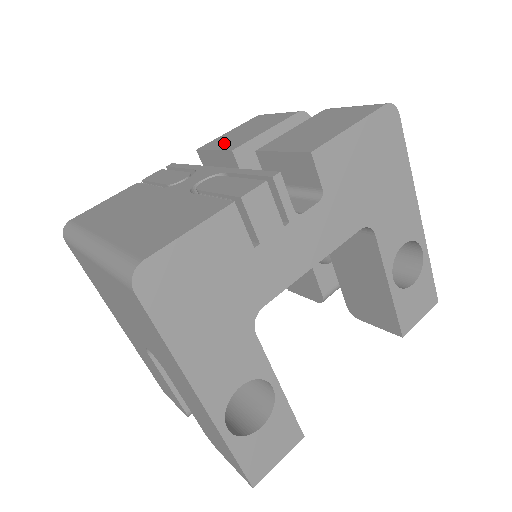
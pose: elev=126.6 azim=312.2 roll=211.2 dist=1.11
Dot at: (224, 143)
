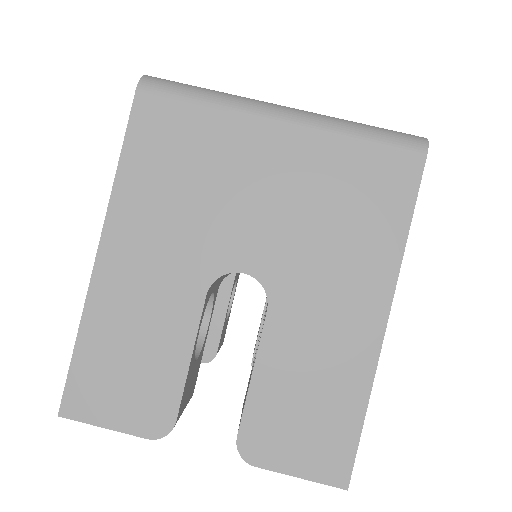
Dot at: occluded
